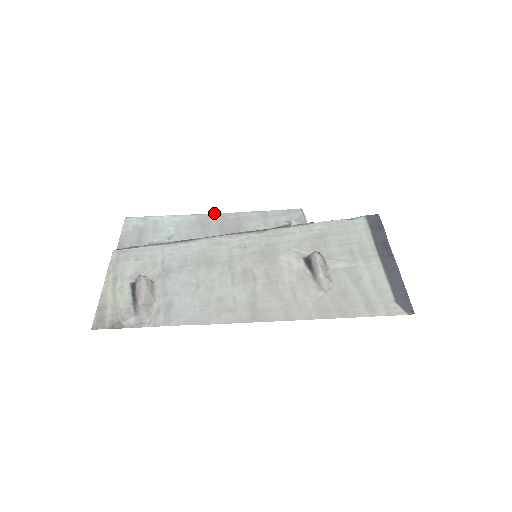
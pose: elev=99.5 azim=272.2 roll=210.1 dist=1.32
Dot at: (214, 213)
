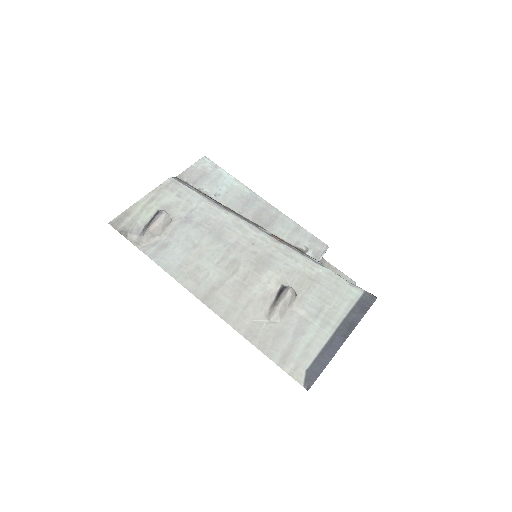
Dot at: occluded
